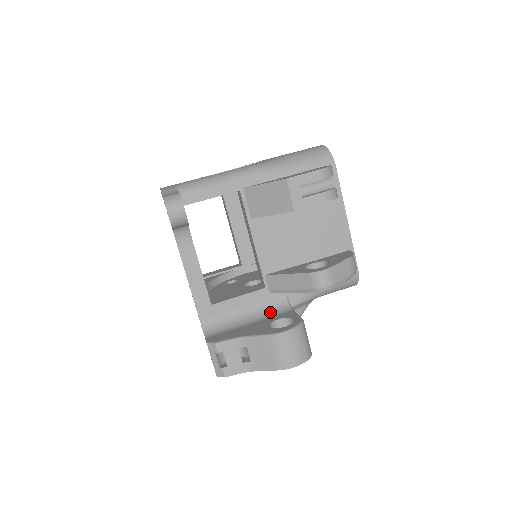
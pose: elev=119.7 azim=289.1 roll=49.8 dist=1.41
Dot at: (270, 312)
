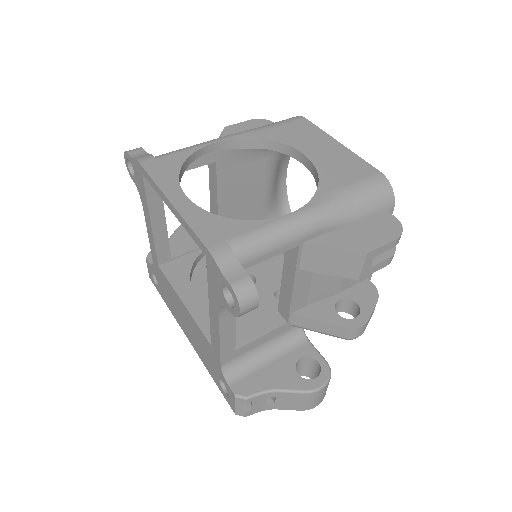
Dot at: (287, 344)
